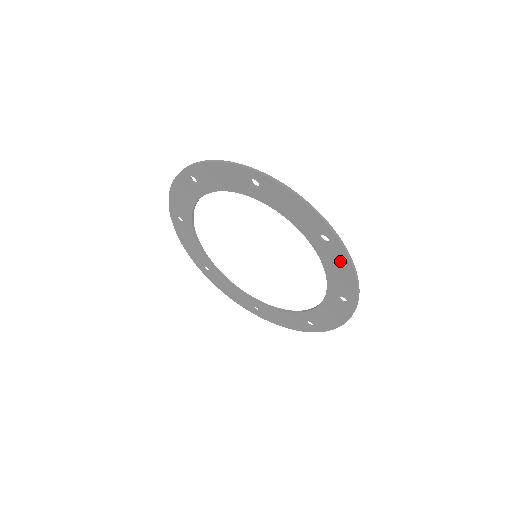
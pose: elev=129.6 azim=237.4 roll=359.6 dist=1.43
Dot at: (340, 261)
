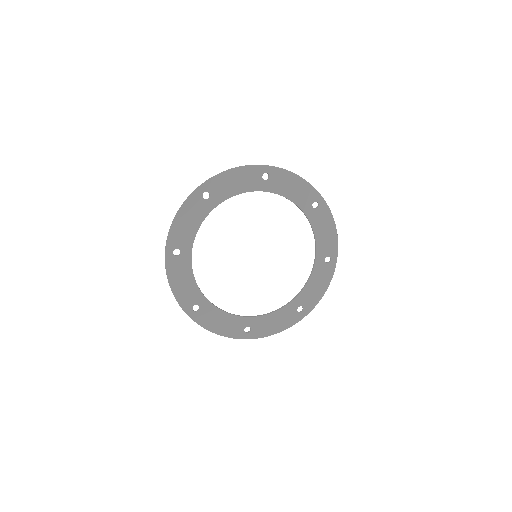
Dot at: (326, 220)
